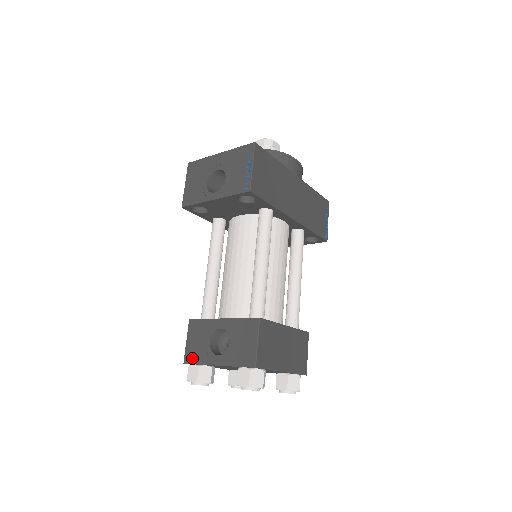
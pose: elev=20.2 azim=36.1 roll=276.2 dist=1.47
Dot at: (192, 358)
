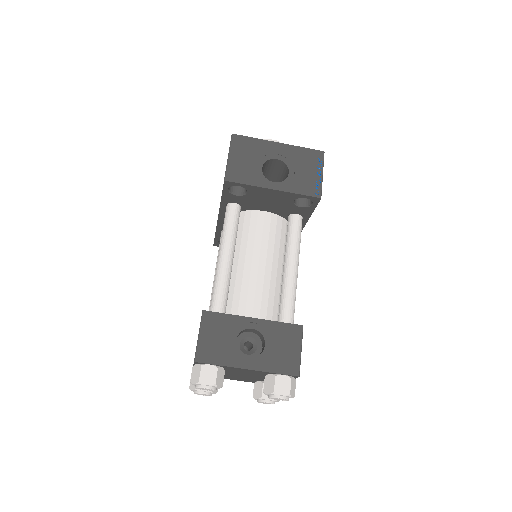
Dot at: (209, 357)
